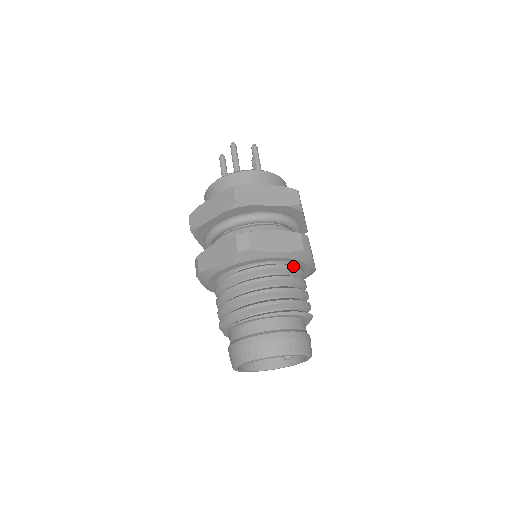
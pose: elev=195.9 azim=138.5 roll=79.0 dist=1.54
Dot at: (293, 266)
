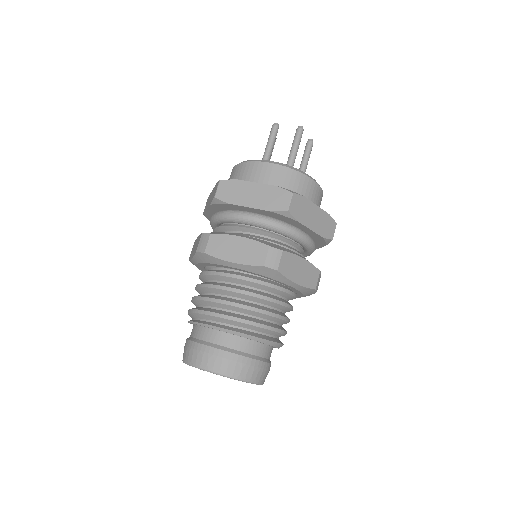
Dot at: (258, 280)
